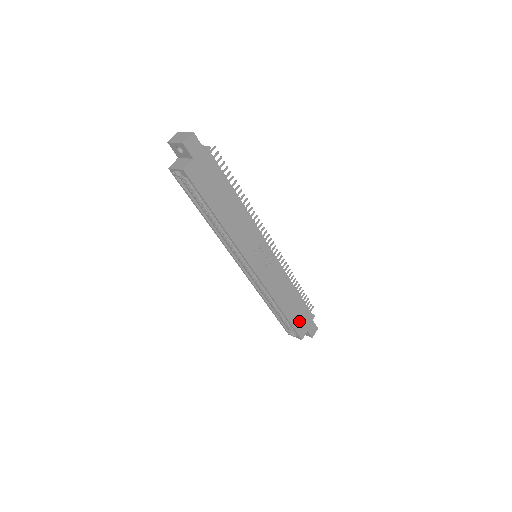
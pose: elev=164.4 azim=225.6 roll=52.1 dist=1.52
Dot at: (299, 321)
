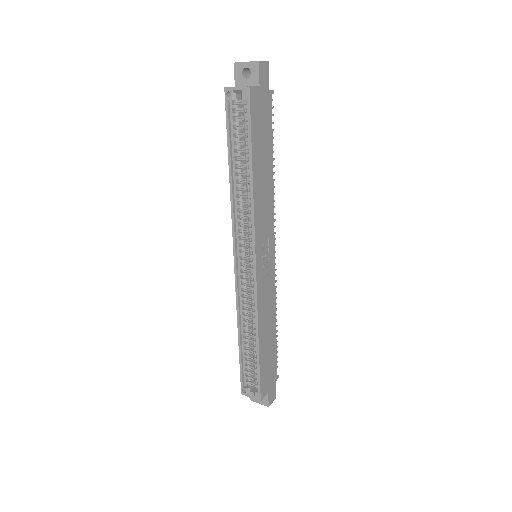
Dot at: (266, 372)
